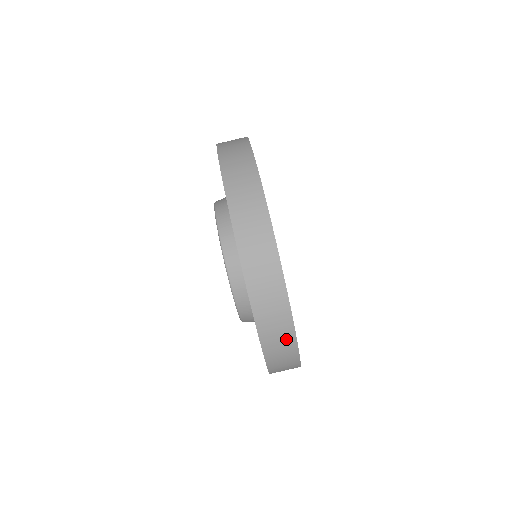
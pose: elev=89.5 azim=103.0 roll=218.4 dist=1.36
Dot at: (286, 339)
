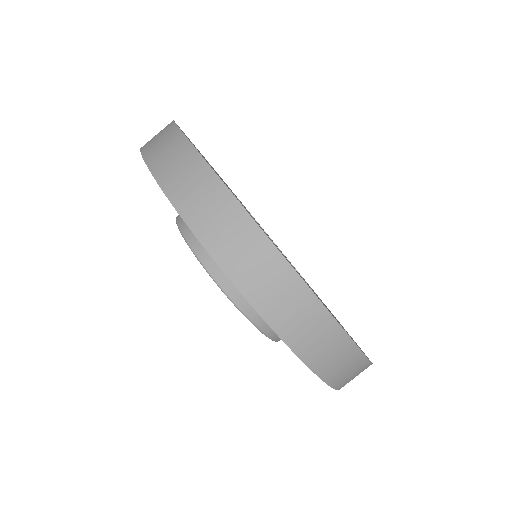
Dot at: (309, 313)
